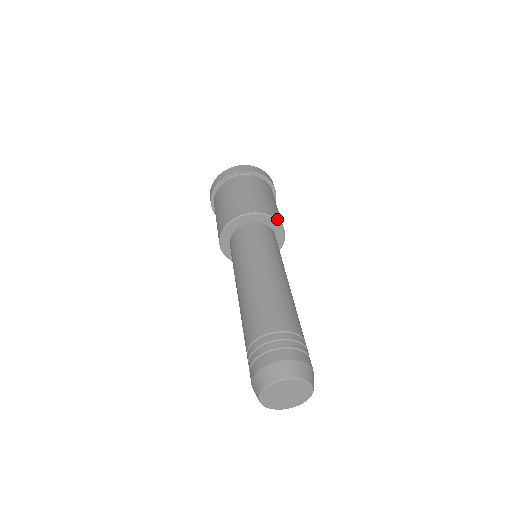
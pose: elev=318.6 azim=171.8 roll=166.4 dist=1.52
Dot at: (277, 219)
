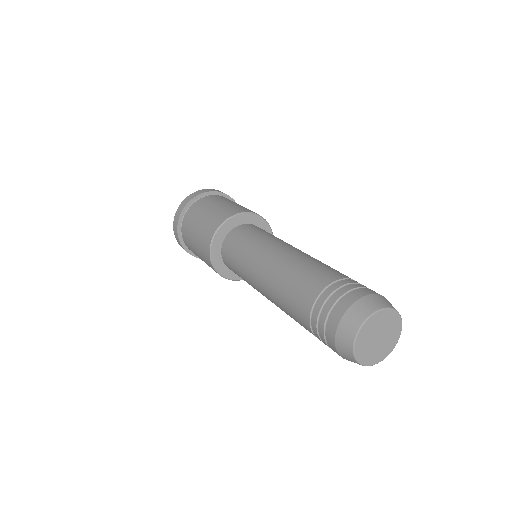
Dot at: occluded
